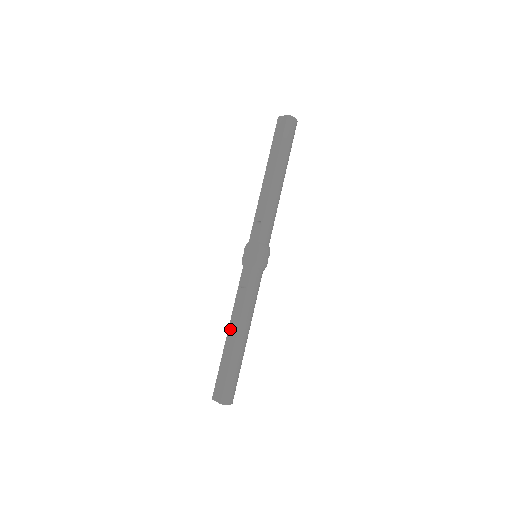
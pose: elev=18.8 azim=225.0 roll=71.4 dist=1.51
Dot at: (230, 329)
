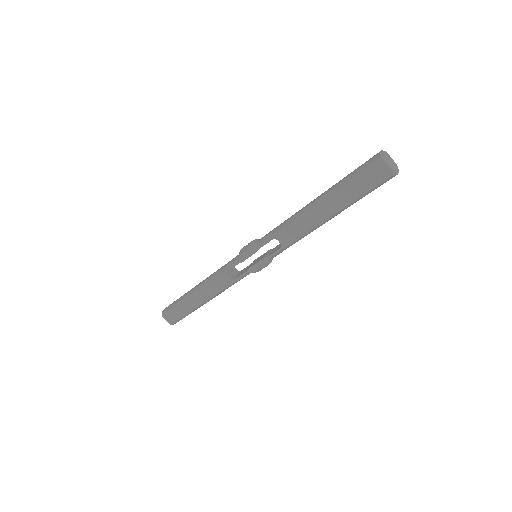
Dot at: (201, 292)
